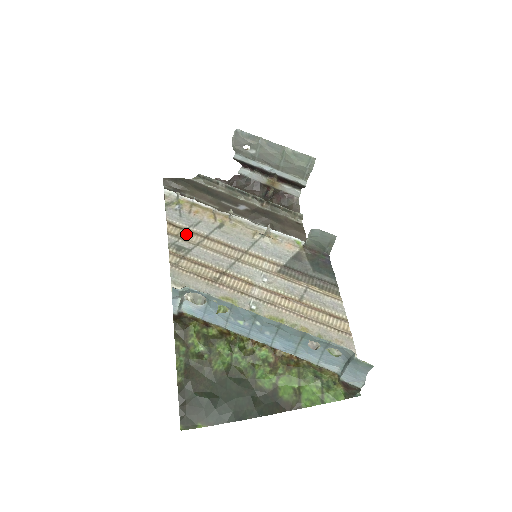
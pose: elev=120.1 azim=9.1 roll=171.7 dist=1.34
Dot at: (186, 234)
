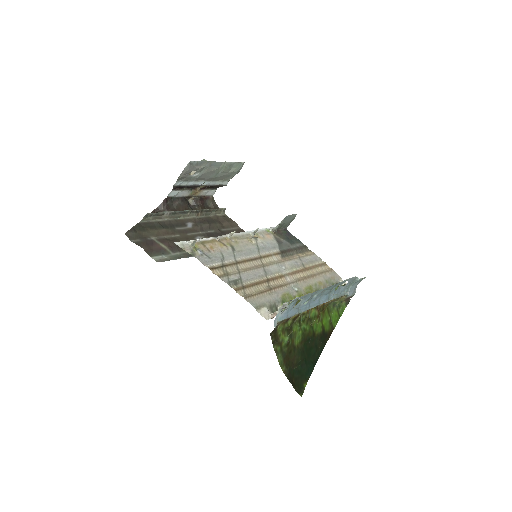
Dot at: (226, 269)
